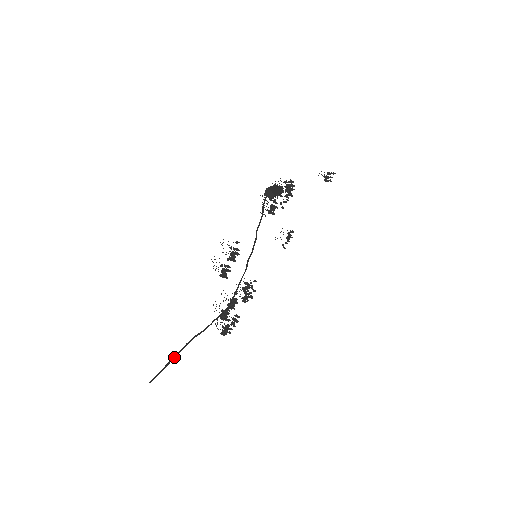
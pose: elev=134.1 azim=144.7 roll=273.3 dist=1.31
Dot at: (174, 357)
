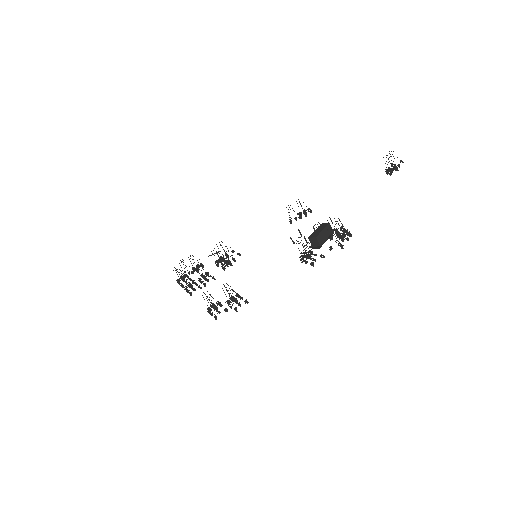
Dot at: occluded
